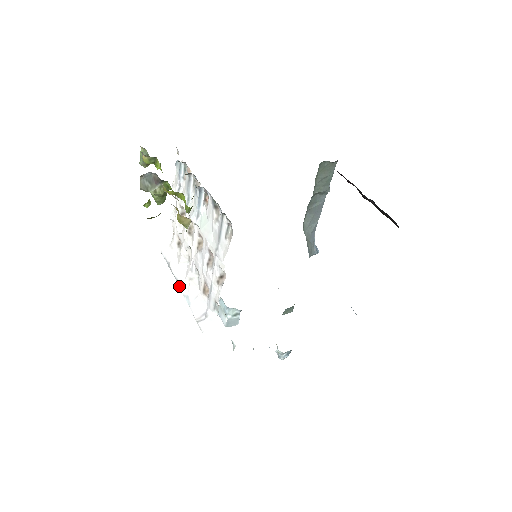
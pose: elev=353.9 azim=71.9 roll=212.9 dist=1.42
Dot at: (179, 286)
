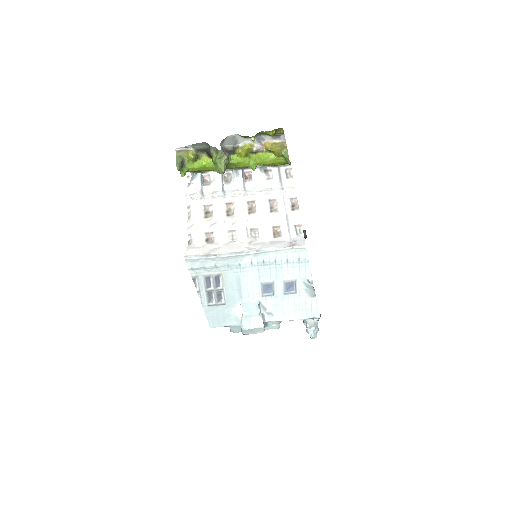
Dot at: (242, 252)
